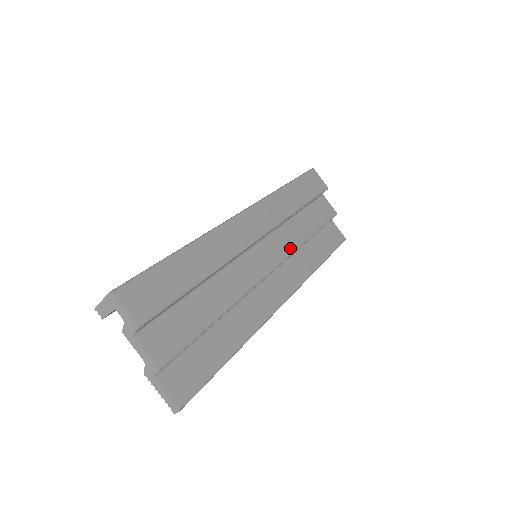
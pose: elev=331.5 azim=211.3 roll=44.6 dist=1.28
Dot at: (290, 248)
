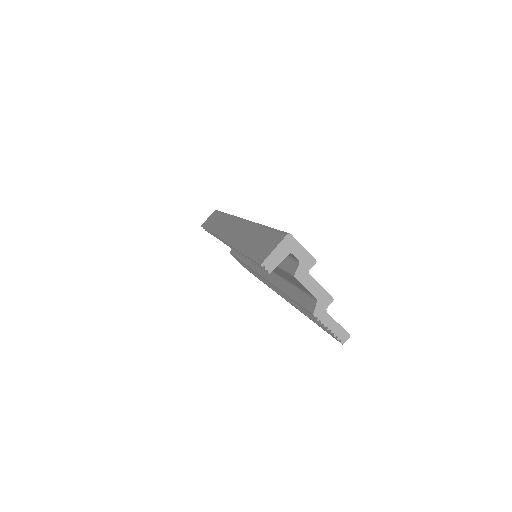
Dot at: occluded
